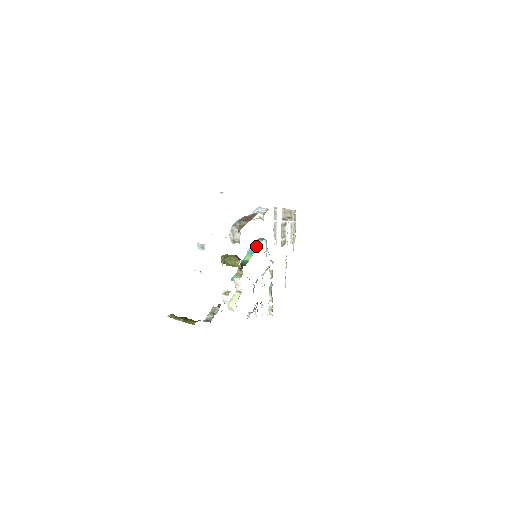
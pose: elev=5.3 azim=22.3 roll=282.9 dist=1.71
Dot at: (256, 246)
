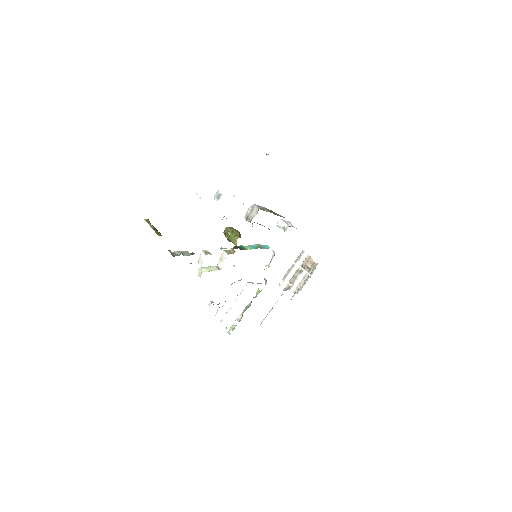
Dot at: (262, 247)
